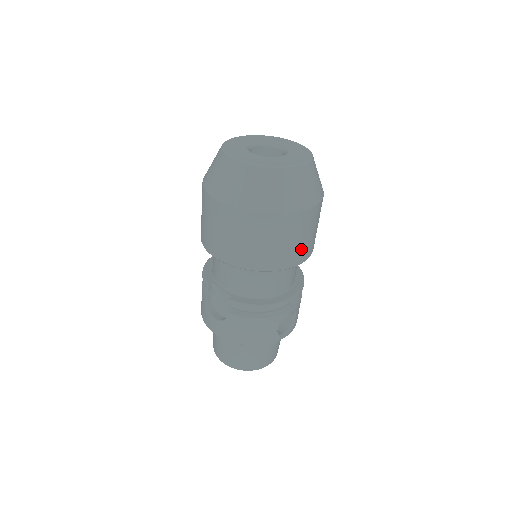
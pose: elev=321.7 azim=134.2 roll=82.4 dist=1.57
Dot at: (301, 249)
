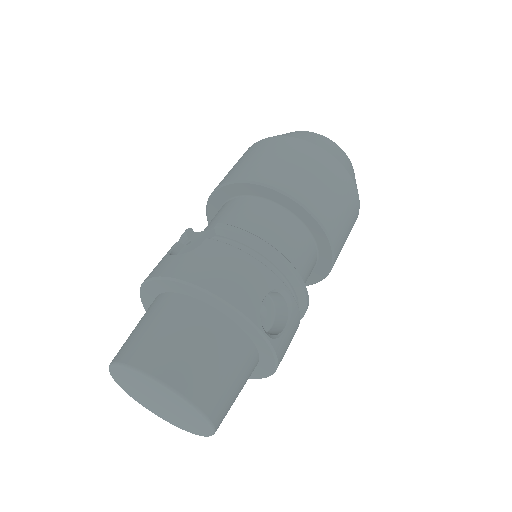
Dot at: (333, 212)
